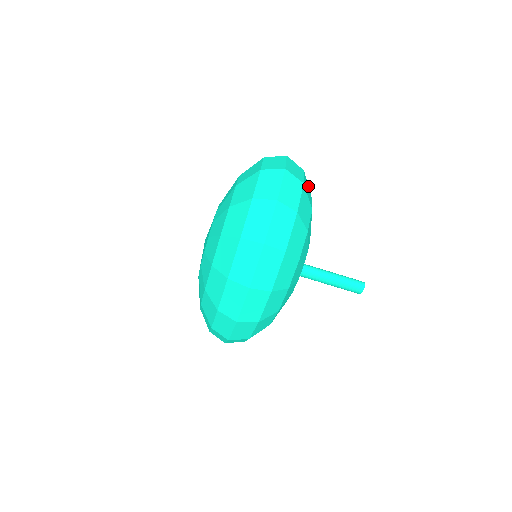
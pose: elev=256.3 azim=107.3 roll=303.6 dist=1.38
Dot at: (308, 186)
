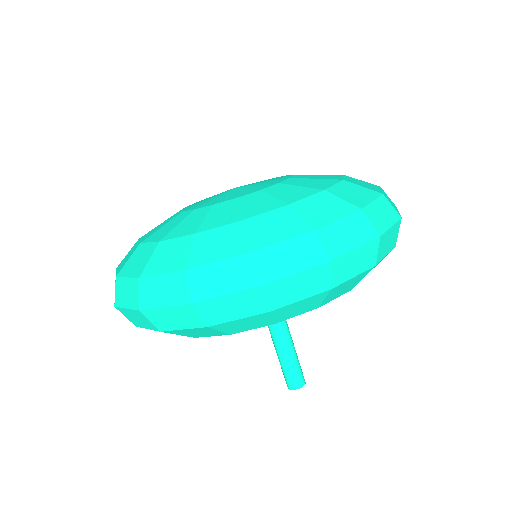
Dot at: occluded
